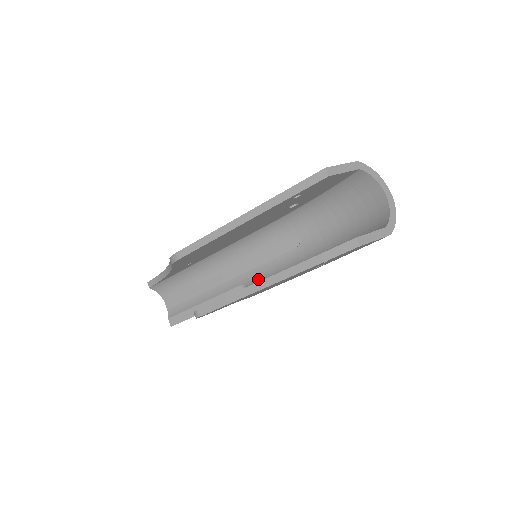
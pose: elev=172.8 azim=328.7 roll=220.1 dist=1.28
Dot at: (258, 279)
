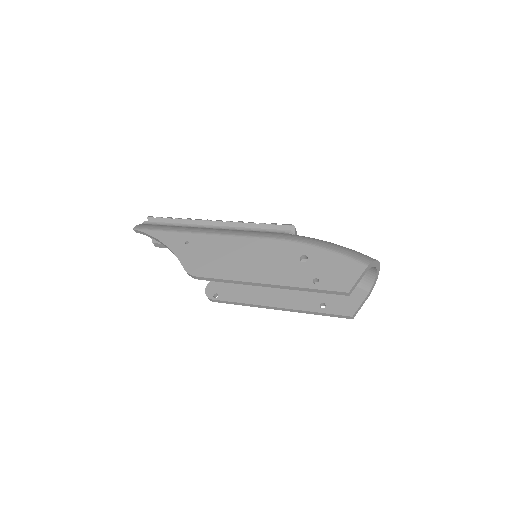
Dot at: occluded
